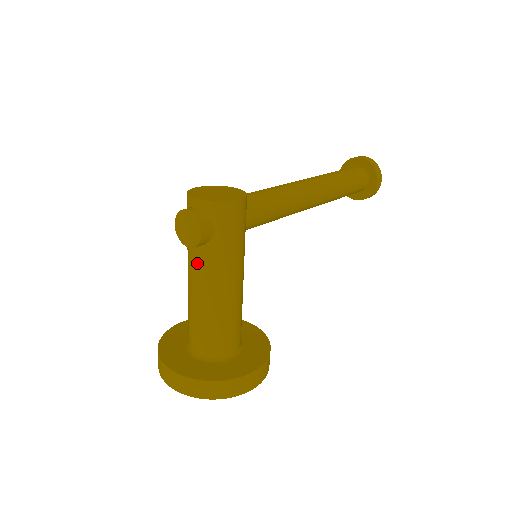
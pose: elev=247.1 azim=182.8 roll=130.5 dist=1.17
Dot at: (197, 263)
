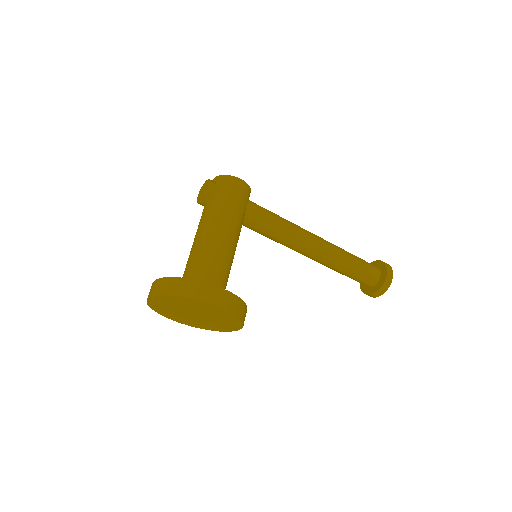
Dot at: (203, 216)
